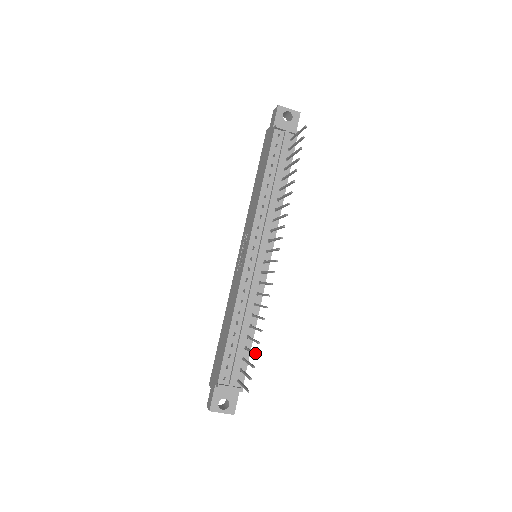
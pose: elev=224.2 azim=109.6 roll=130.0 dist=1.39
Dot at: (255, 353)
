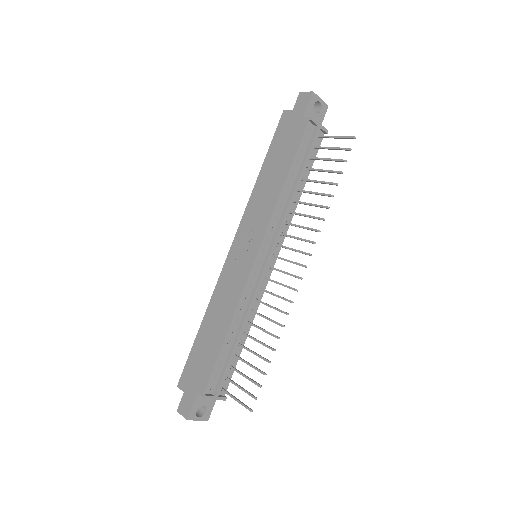
Dot at: (263, 372)
